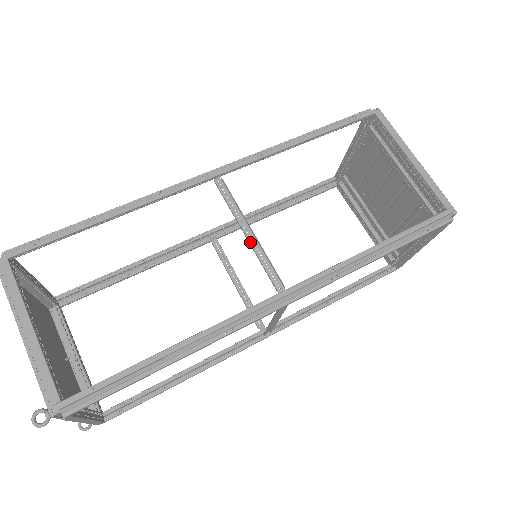
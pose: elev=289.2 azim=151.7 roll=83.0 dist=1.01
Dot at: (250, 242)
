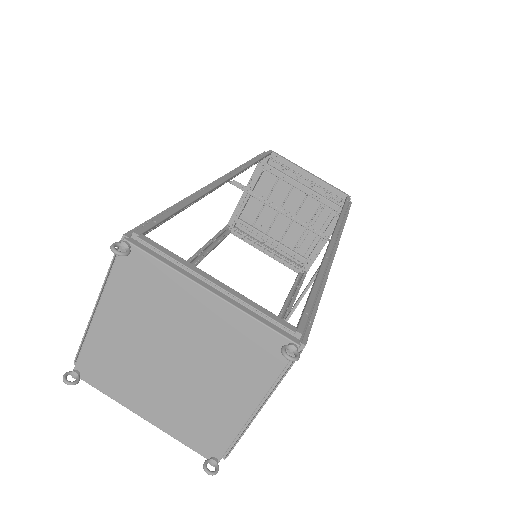
Dot at: (286, 215)
